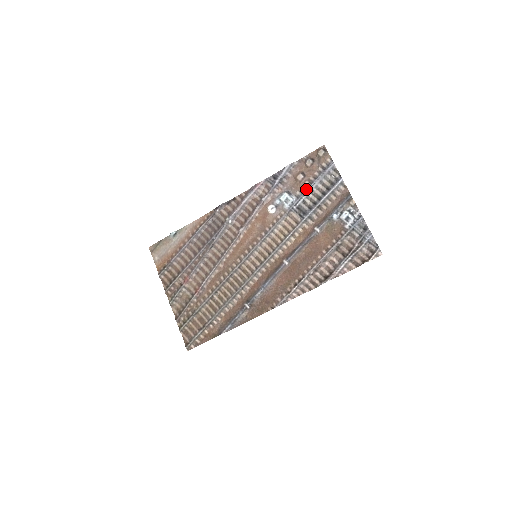
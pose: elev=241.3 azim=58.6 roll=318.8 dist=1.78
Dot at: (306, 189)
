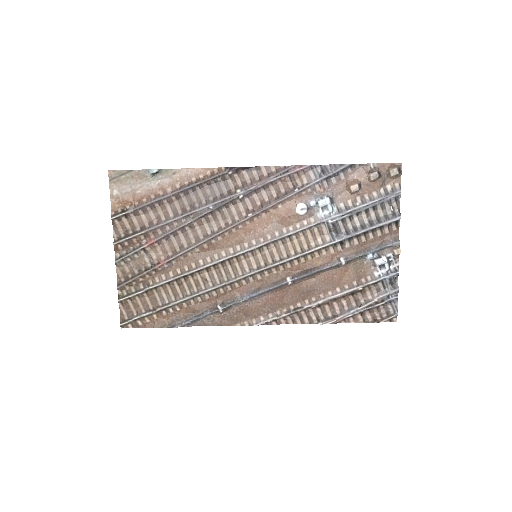
Dot at: (354, 206)
